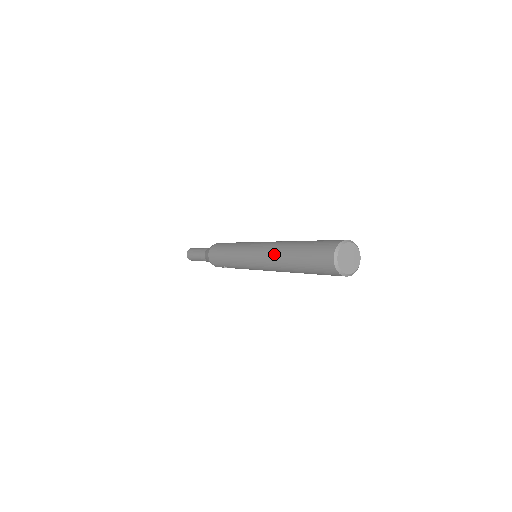
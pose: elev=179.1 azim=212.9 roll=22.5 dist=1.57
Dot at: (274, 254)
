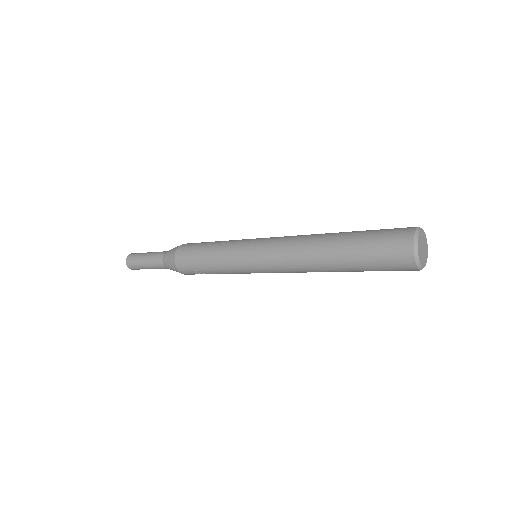
Dot at: (304, 247)
